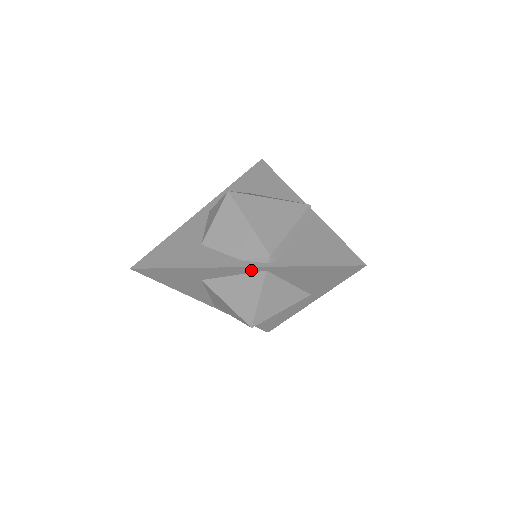
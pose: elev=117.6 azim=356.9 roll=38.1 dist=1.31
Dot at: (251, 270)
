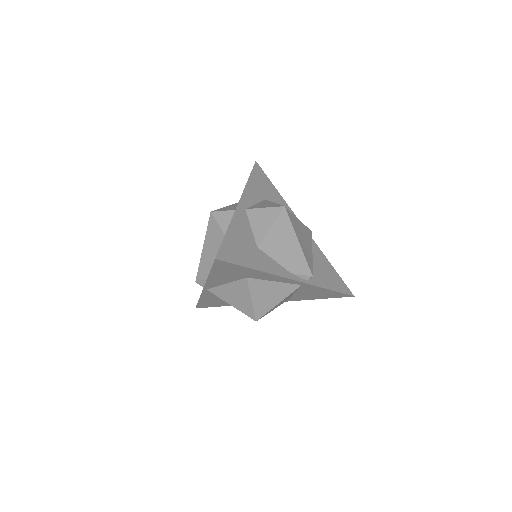
Dot at: (294, 282)
